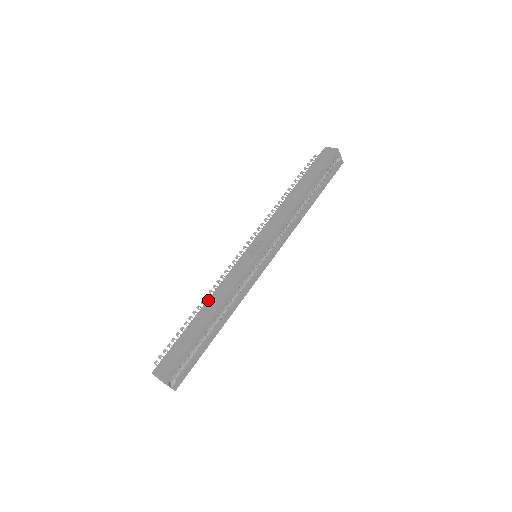
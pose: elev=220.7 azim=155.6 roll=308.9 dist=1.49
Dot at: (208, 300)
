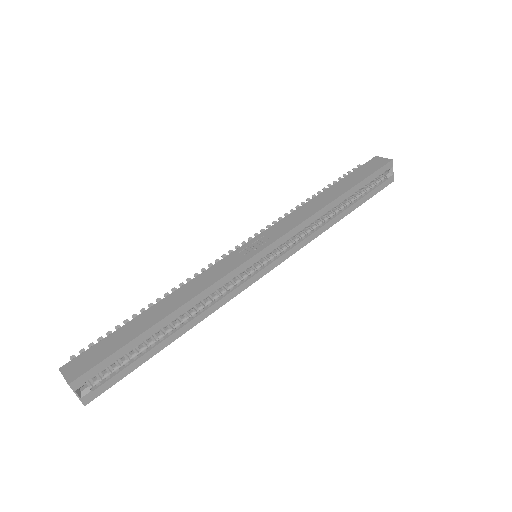
Dot at: (174, 291)
